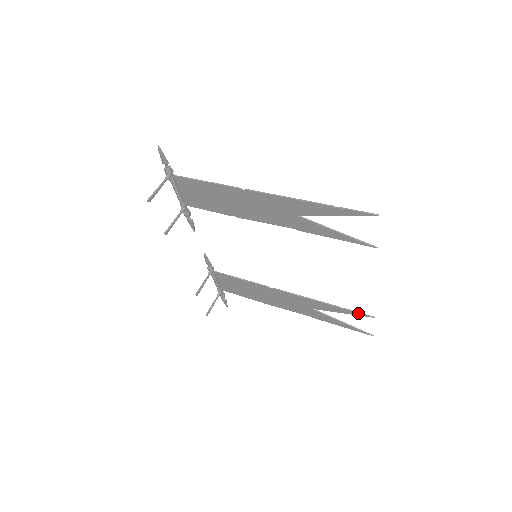
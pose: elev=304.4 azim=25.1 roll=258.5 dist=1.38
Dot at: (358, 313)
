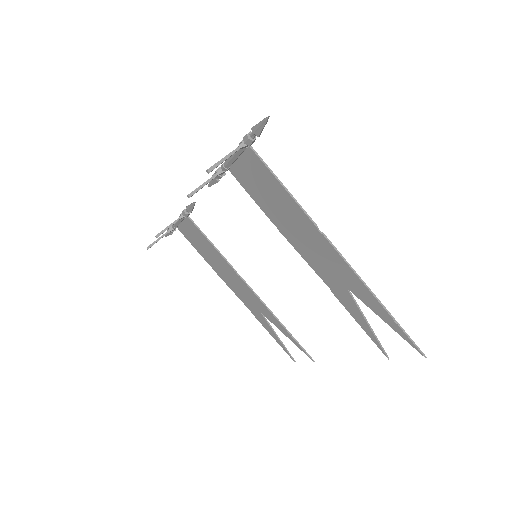
Dot at: (303, 350)
